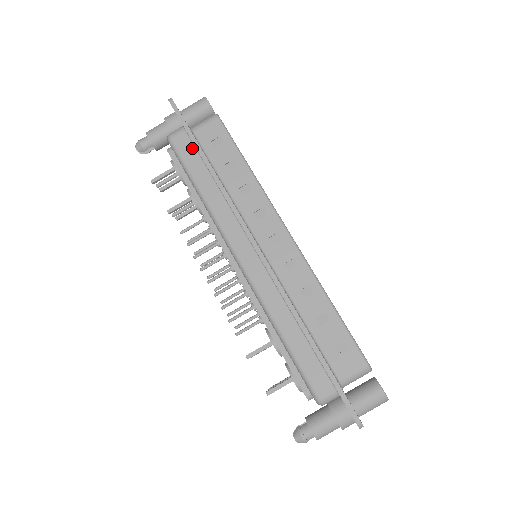
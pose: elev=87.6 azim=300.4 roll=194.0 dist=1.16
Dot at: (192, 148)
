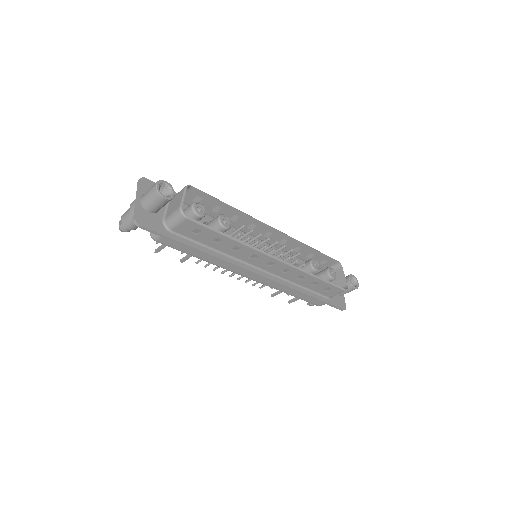
Dot at: (179, 243)
